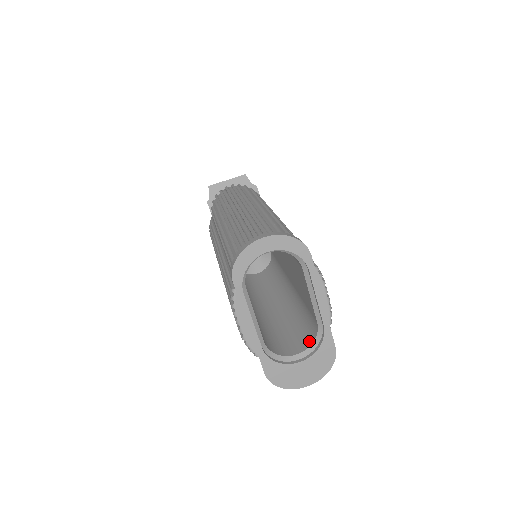
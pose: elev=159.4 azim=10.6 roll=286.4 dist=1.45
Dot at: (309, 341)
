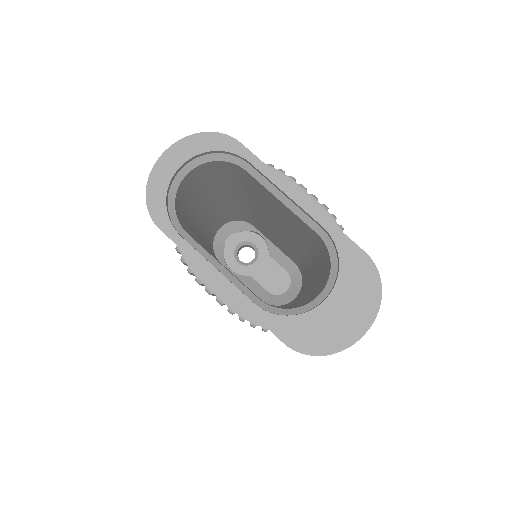
Dot at: (328, 270)
